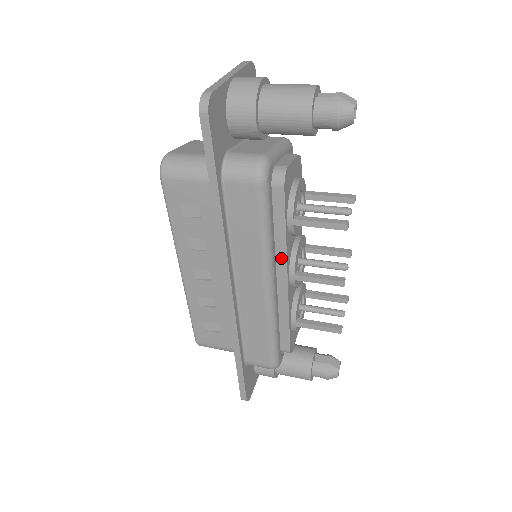
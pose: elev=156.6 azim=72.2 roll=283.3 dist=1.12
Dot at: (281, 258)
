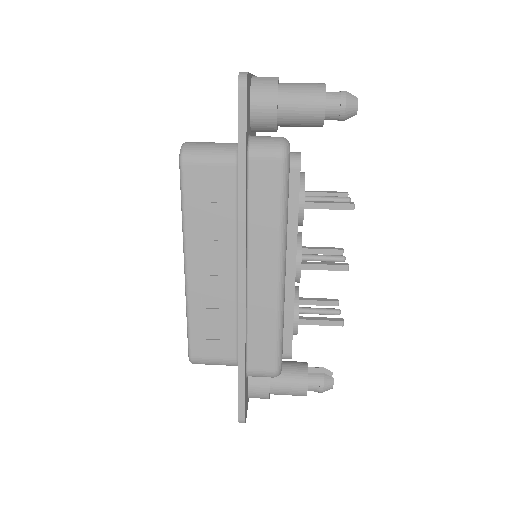
Dot at: (291, 244)
